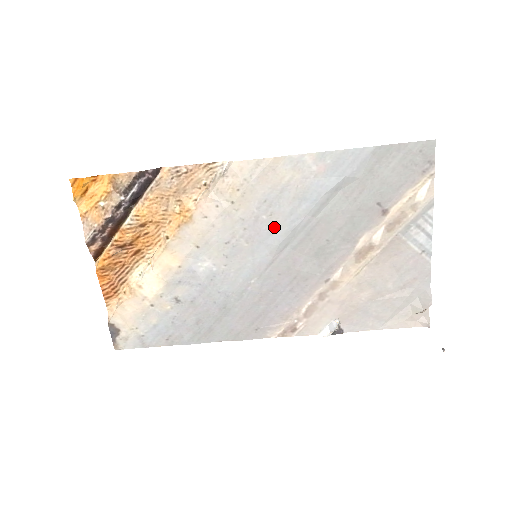
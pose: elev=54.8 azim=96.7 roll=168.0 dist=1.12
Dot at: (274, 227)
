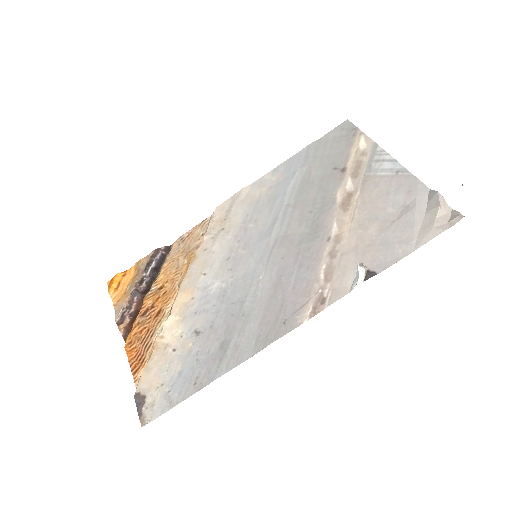
Dot at: (262, 227)
